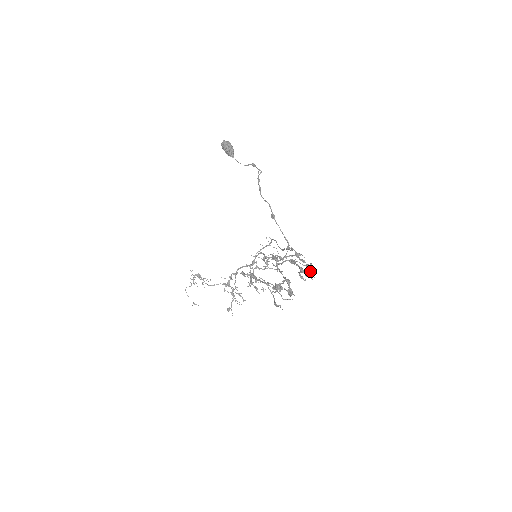
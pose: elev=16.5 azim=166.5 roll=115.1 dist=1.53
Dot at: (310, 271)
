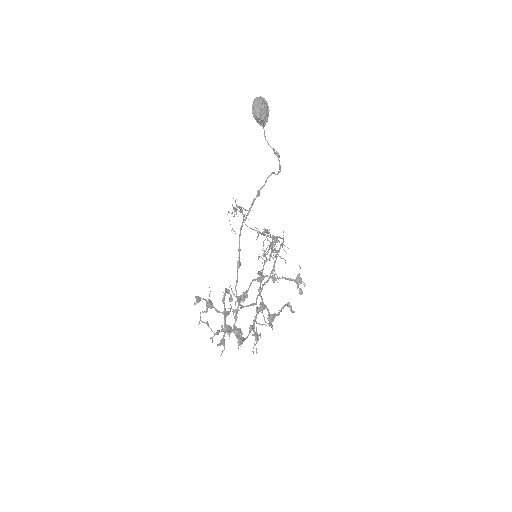
Dot at: (257, 341)
